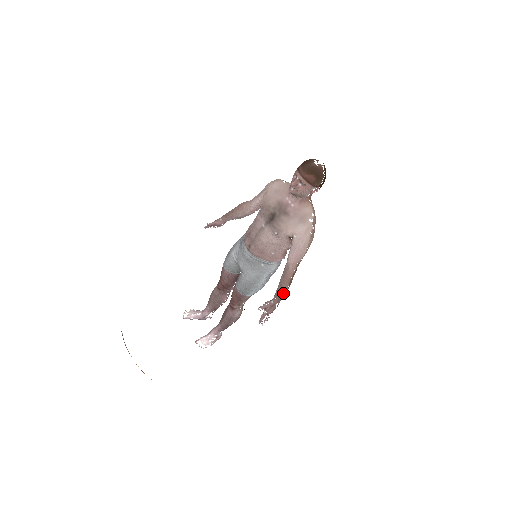
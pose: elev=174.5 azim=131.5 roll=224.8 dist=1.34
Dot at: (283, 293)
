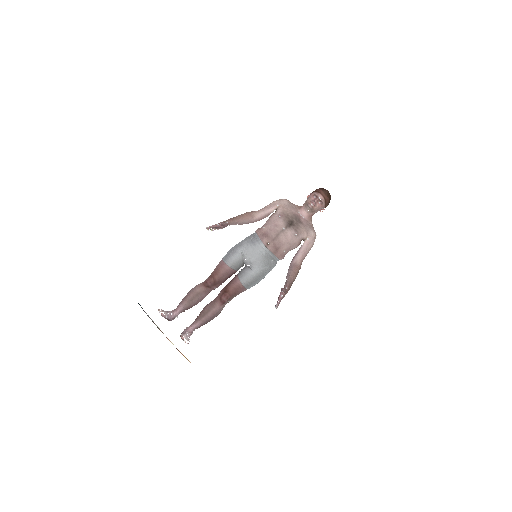
Dot at: occluded
